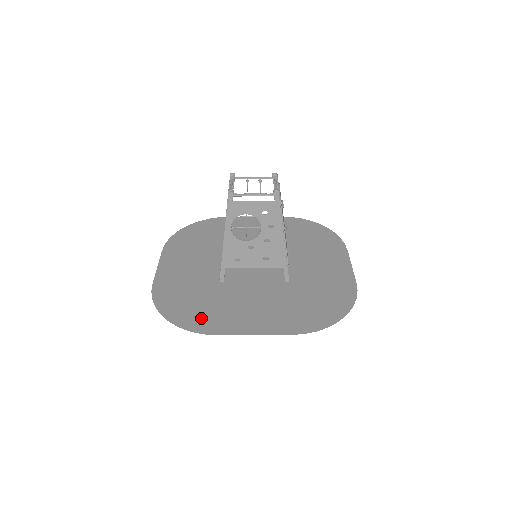
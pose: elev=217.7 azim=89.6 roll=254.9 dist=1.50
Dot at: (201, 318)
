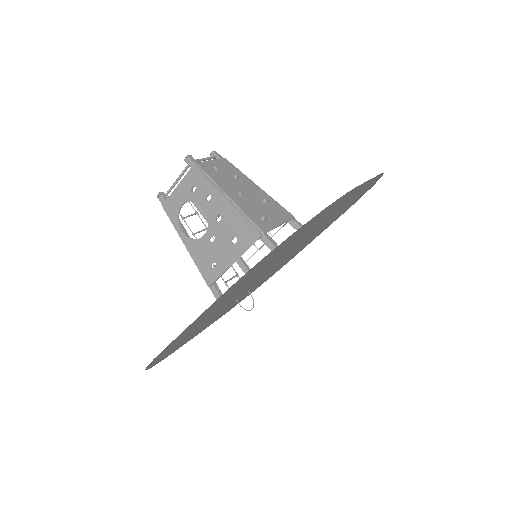
Dot at: (170, 348)
